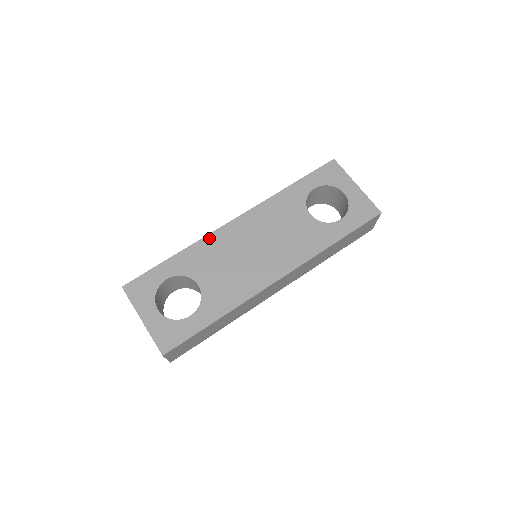
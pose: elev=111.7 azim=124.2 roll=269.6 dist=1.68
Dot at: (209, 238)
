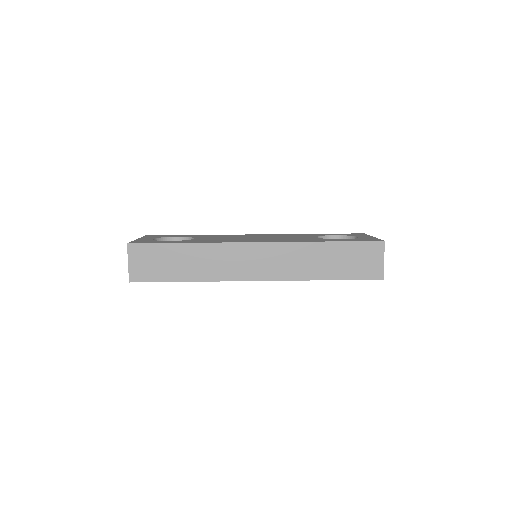
Dot at: occluded
